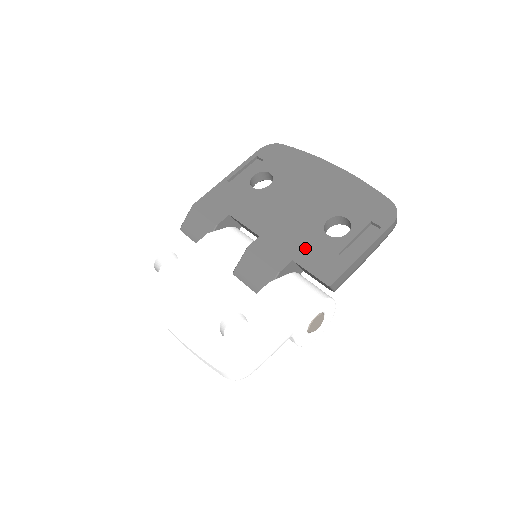
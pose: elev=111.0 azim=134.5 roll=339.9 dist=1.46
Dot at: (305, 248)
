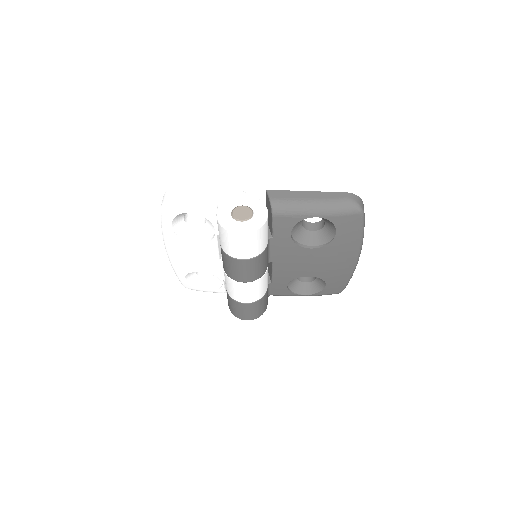
Dot at: occluded
